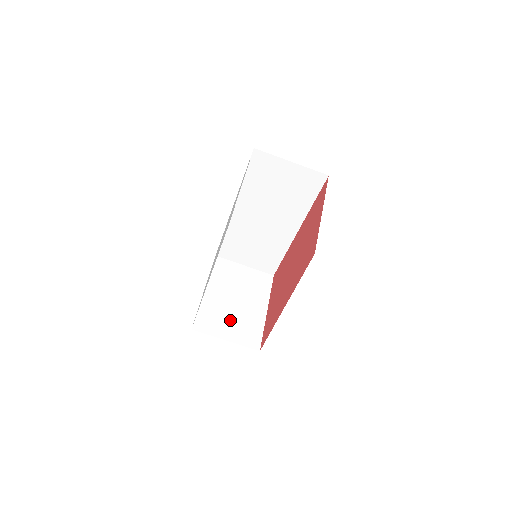
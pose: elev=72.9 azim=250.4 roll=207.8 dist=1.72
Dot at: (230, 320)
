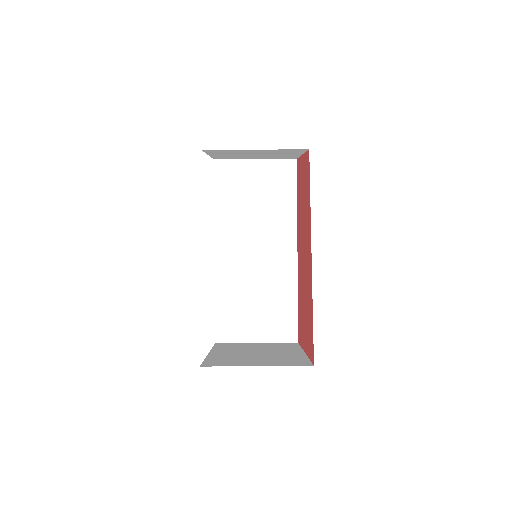
Dot at: (255, 359)
